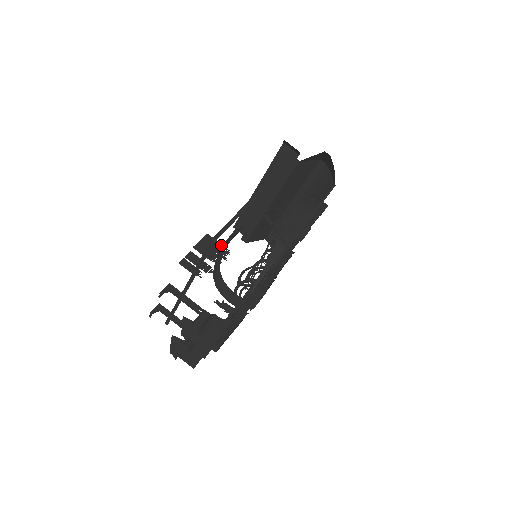
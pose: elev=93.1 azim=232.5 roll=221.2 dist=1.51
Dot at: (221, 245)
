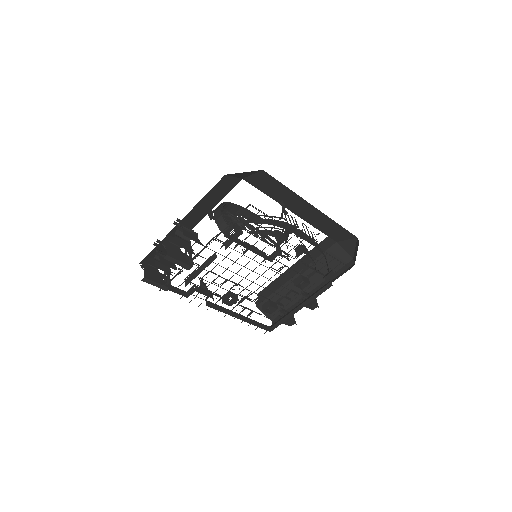
Dot at: occluded
